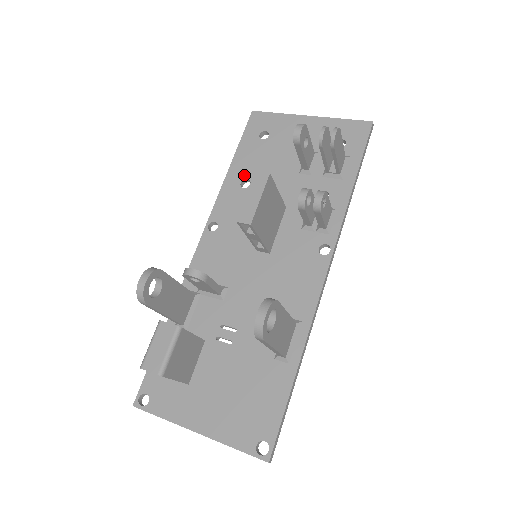
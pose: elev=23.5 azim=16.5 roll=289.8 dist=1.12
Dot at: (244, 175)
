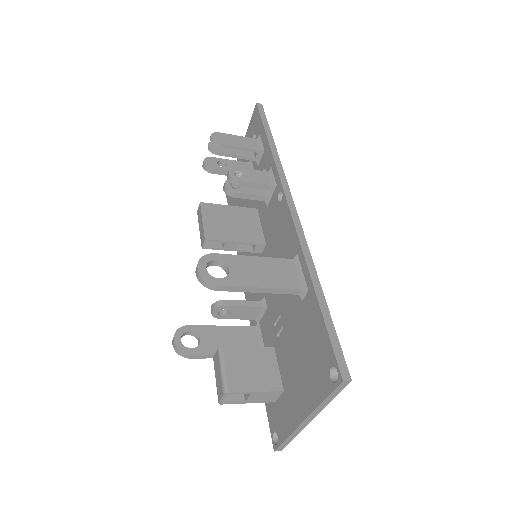
Dot at: occluded
